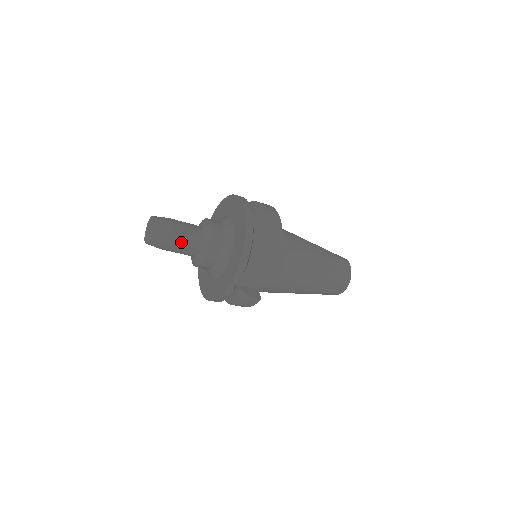
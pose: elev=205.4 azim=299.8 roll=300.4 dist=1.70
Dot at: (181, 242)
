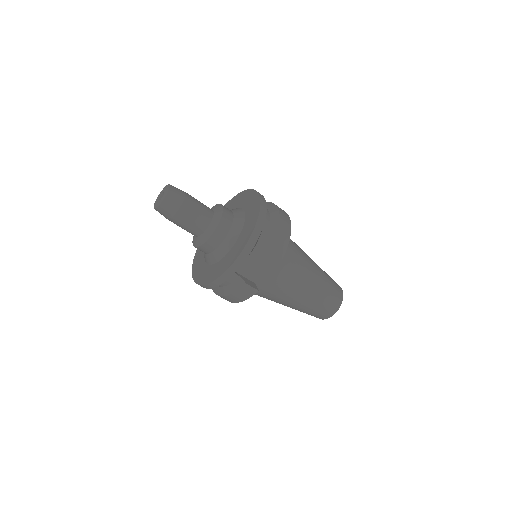
Dot at: (191, 215)
